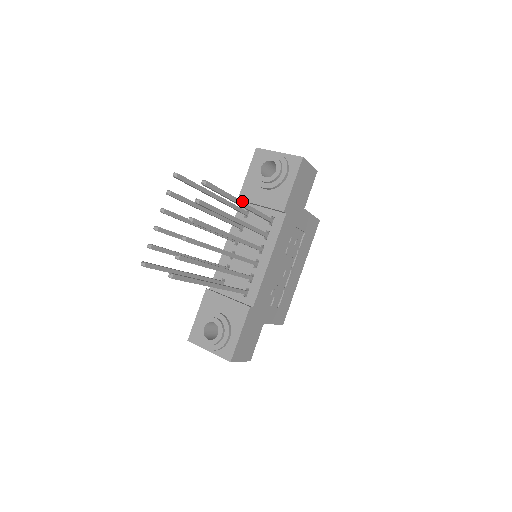
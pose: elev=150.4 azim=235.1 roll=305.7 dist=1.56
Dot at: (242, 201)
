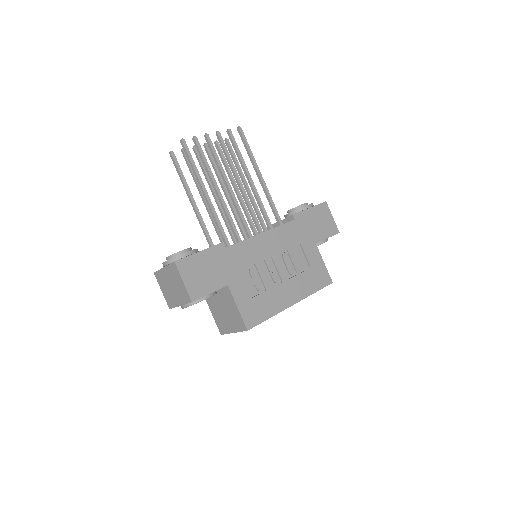
Dot at: occluded
